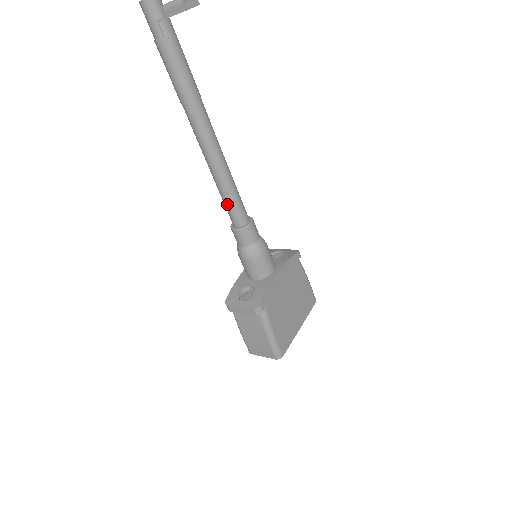
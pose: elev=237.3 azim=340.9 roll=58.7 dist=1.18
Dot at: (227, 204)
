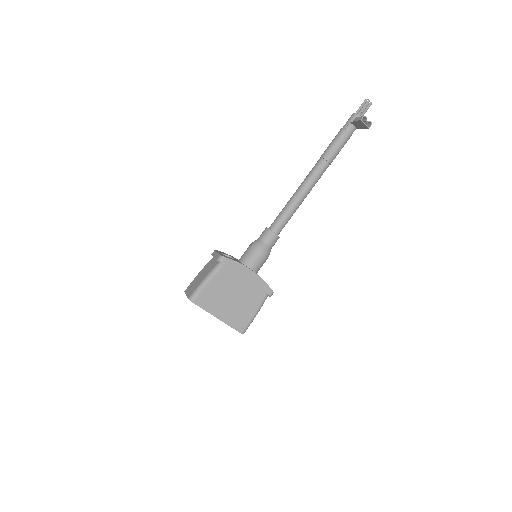
Dot at: (280, 213)
